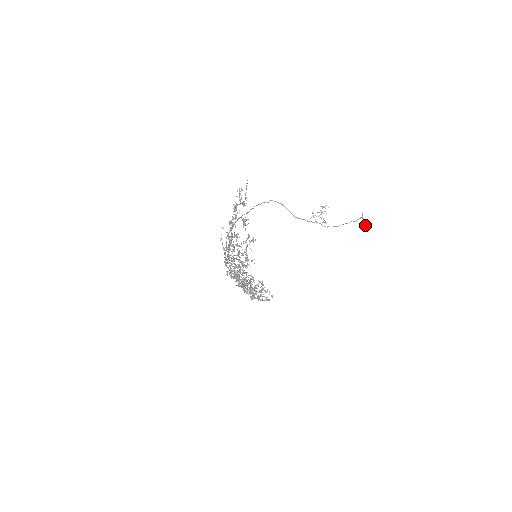
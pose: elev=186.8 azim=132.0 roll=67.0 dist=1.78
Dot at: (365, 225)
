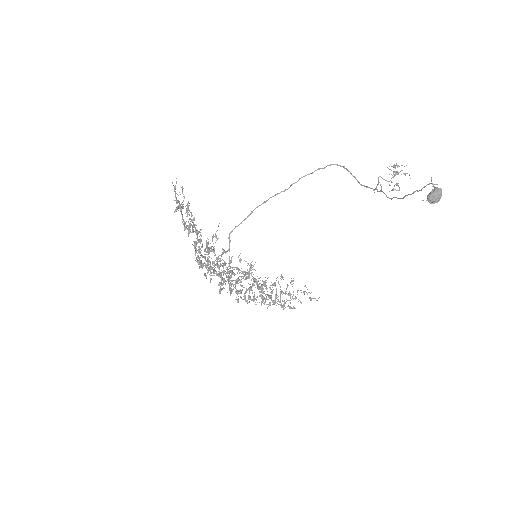
Dot at: (429, 197)
